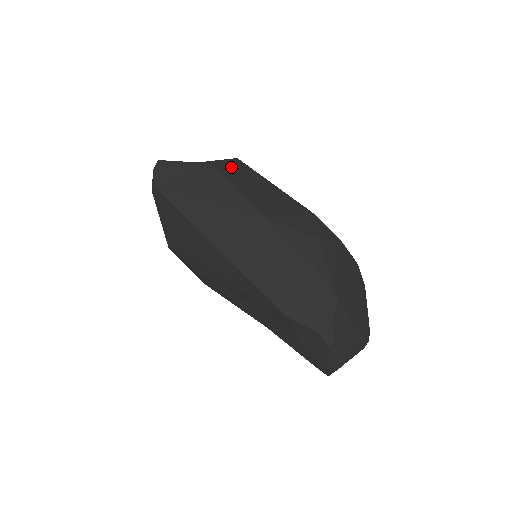
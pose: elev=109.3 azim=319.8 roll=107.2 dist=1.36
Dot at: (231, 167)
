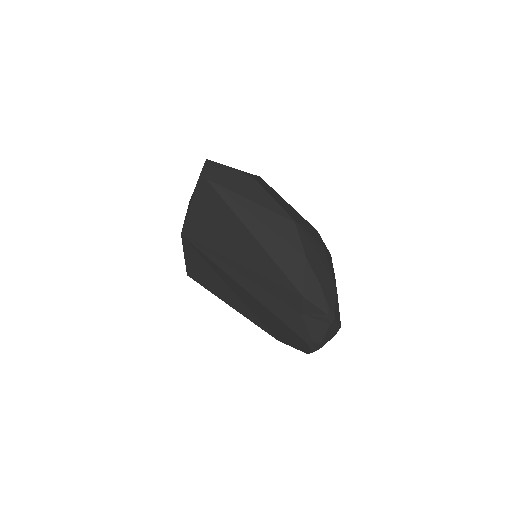
Dot at: (261, 181)
